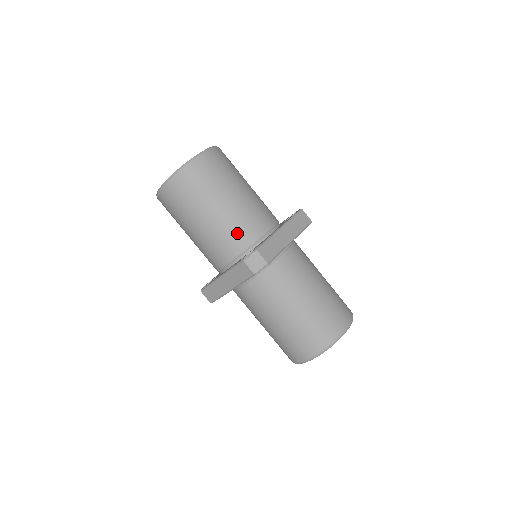
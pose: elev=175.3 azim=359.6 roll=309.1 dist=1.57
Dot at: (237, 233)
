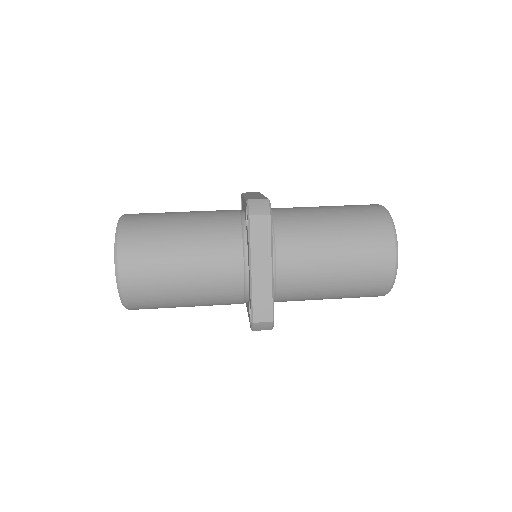
Dot at: (223, 298)
